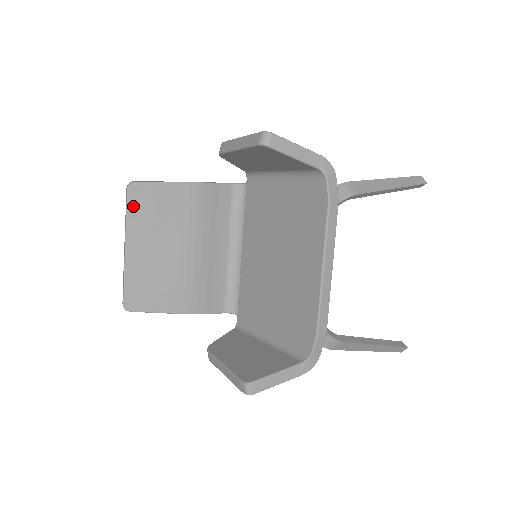
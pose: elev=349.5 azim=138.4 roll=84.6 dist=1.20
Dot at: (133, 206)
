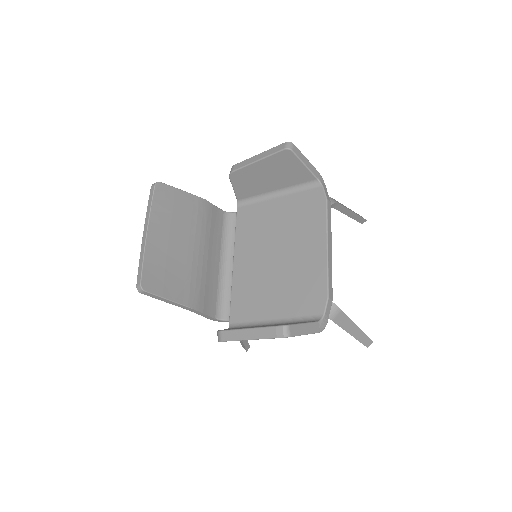
Dot at: (157, 201)
